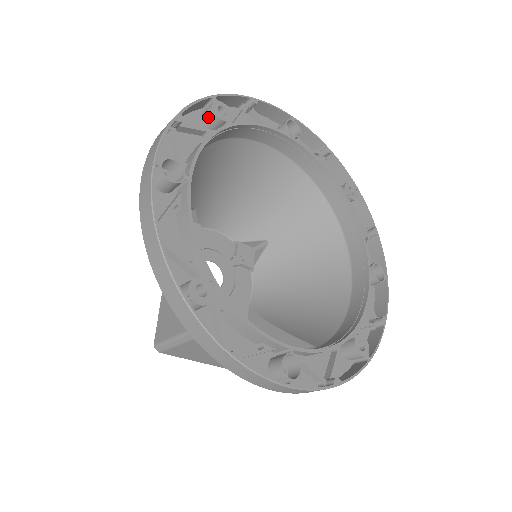
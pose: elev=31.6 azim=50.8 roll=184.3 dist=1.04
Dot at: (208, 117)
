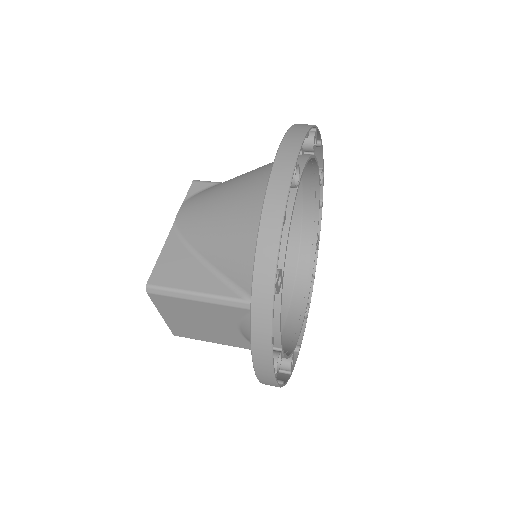
Dot at: (306, 139)
